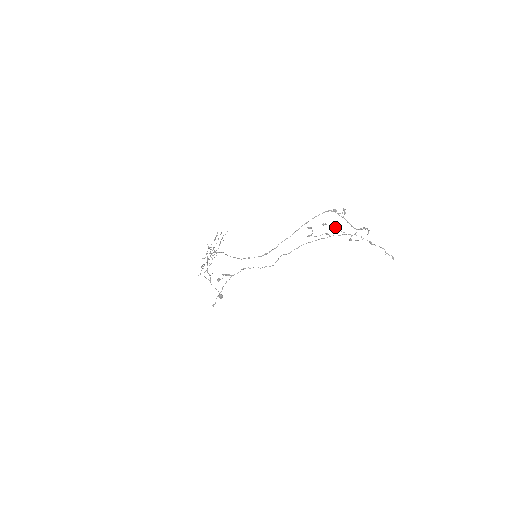
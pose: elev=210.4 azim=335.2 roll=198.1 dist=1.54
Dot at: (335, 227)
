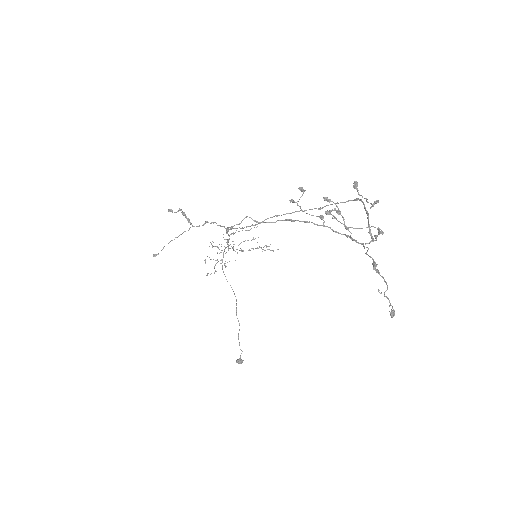
Dot at: (339, 212)
